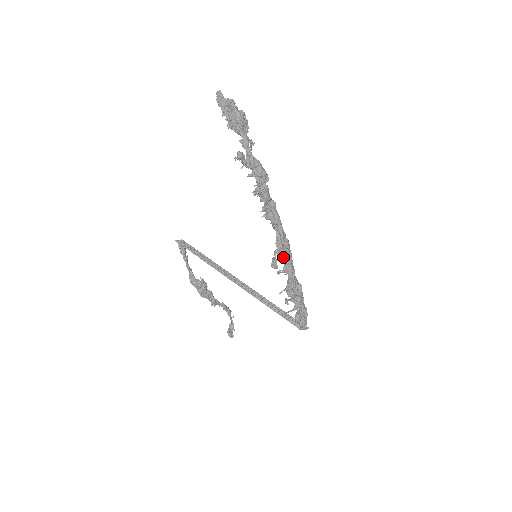
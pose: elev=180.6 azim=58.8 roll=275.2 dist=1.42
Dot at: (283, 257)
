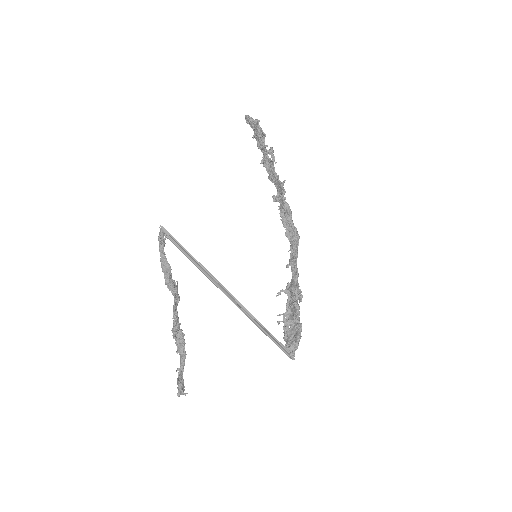
Dot at: occluded
